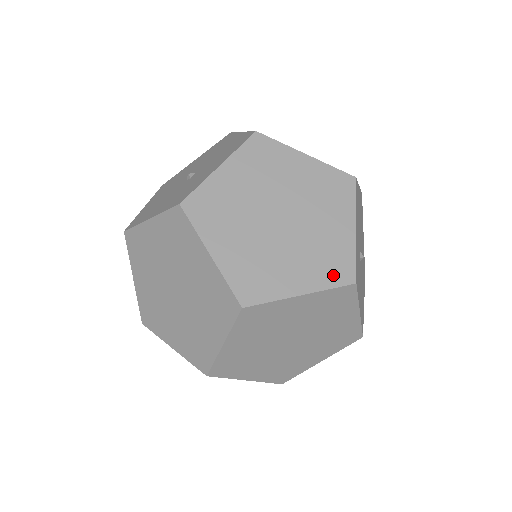
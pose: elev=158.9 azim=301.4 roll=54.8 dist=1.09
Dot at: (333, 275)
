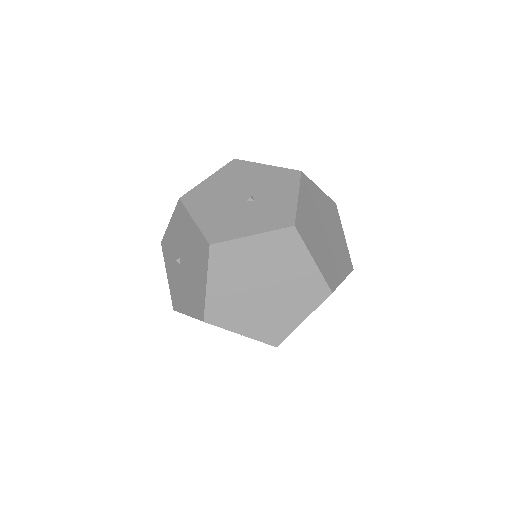
Dot at: (347, 266)
